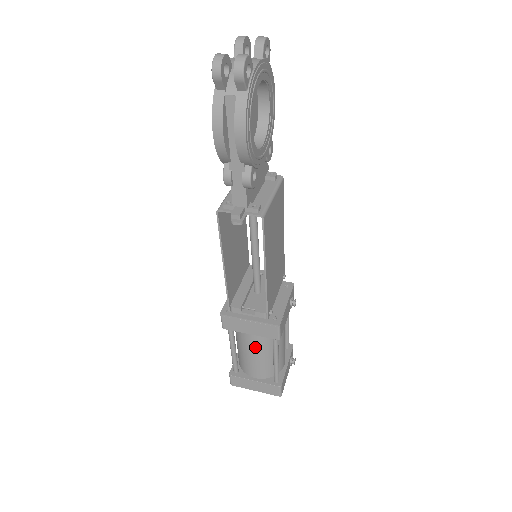
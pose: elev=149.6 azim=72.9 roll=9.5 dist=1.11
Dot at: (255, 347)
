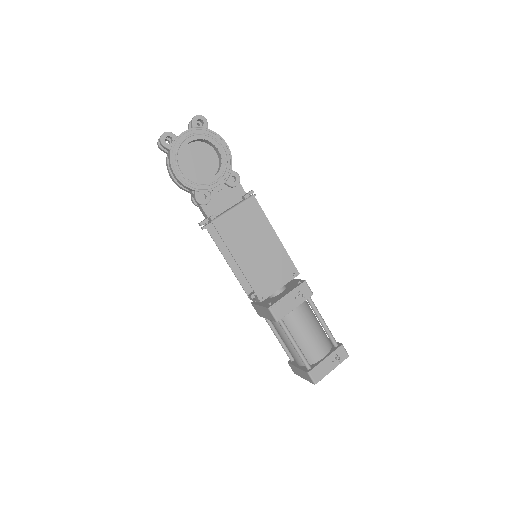
Dot at: (279, 332)
